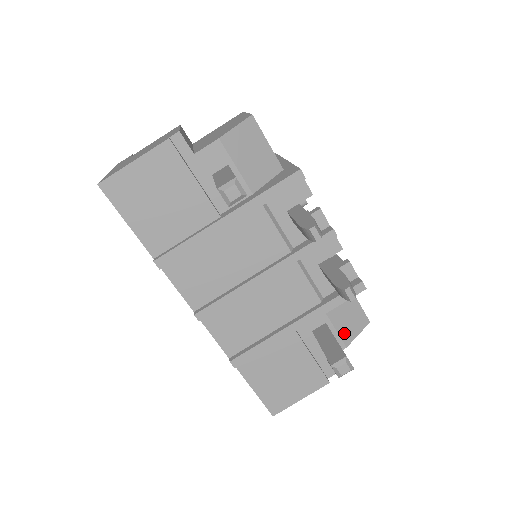
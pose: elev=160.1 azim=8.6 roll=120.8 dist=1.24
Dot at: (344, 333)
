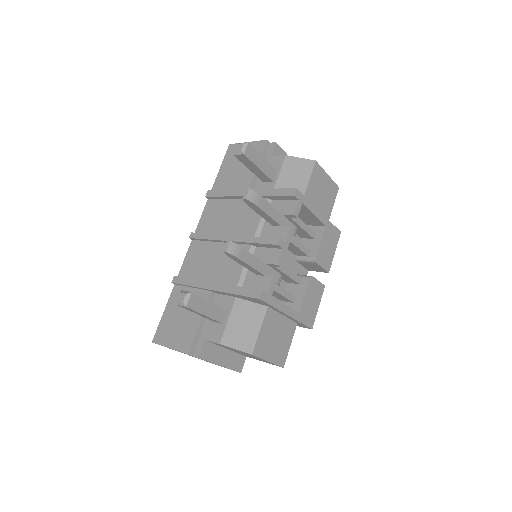
Dot at: (229, 333)
